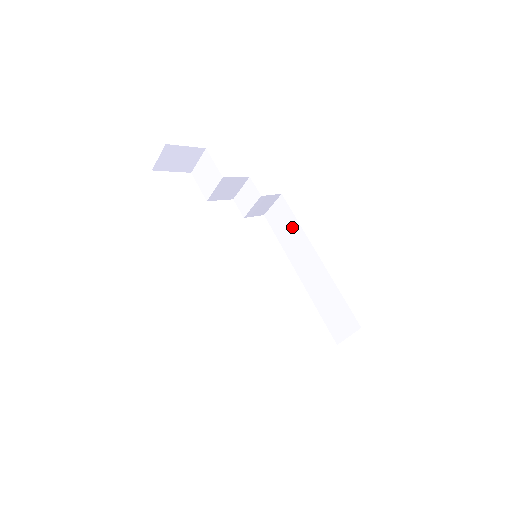
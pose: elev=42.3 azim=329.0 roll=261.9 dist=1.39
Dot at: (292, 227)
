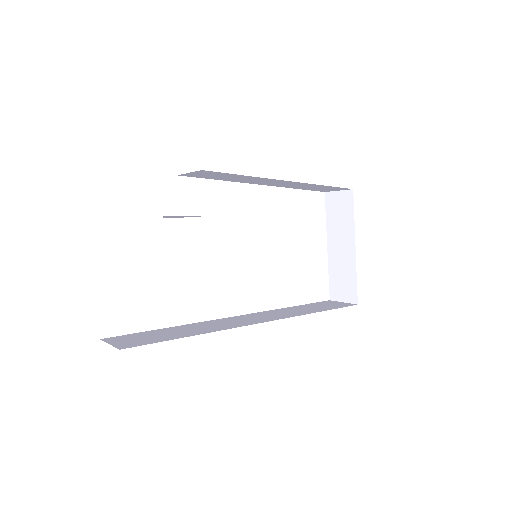
Dot at: (236, 177)
